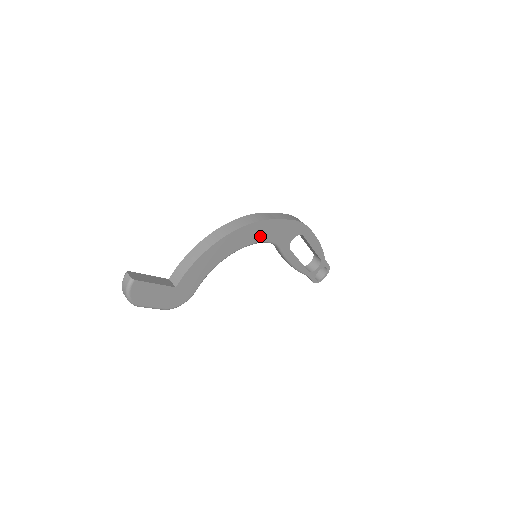
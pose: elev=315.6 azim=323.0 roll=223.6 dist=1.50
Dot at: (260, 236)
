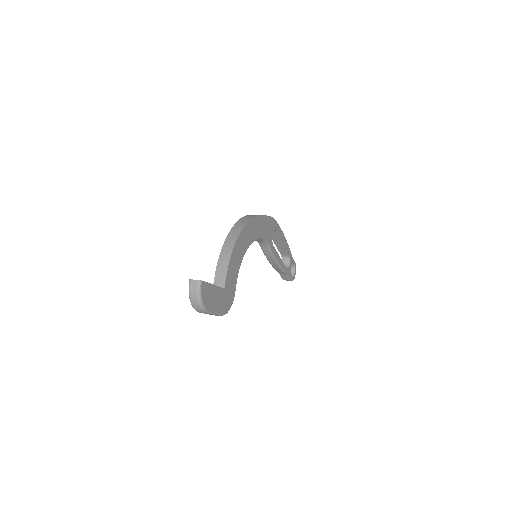
Dot at: (257, 232)
